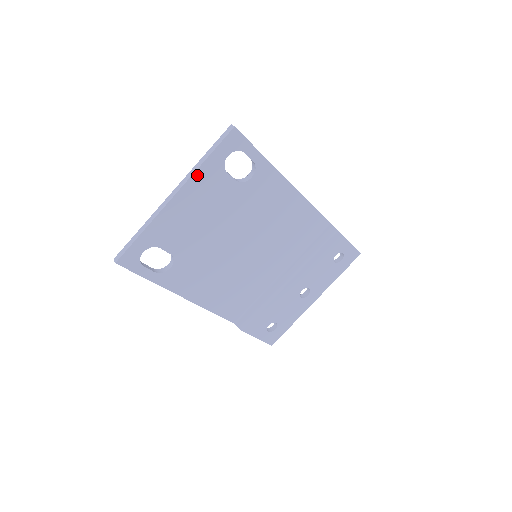
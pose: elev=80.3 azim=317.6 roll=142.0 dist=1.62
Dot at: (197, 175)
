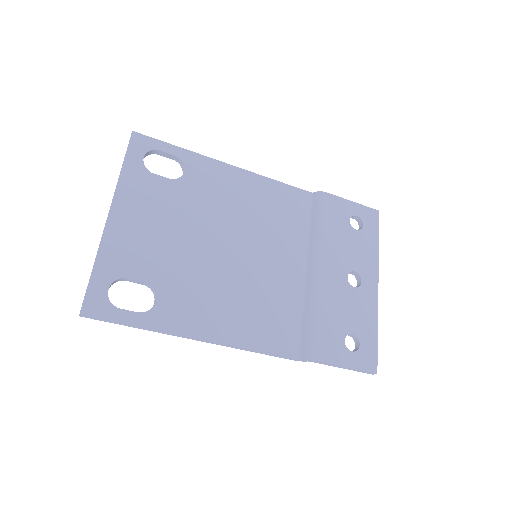
Dot at: (122, 185)
